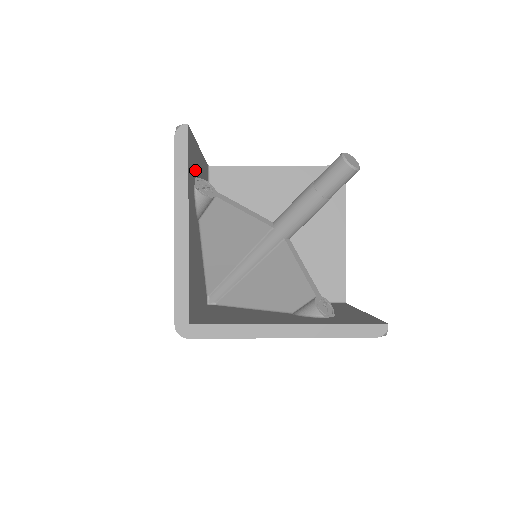
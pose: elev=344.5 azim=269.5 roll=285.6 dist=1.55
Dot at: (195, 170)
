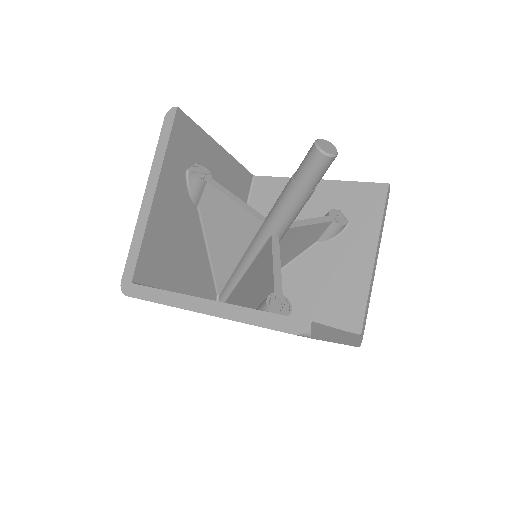
Dot at: (196, 157)
